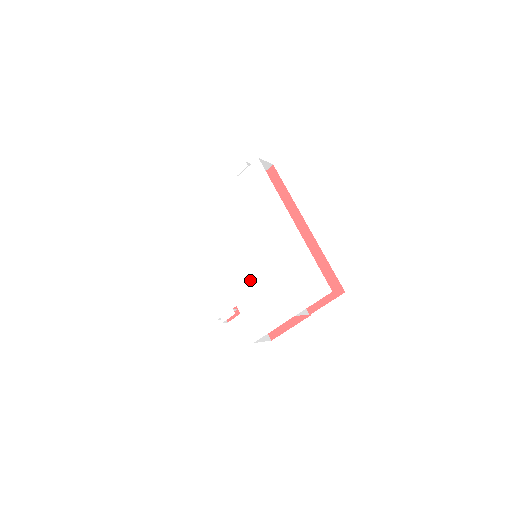
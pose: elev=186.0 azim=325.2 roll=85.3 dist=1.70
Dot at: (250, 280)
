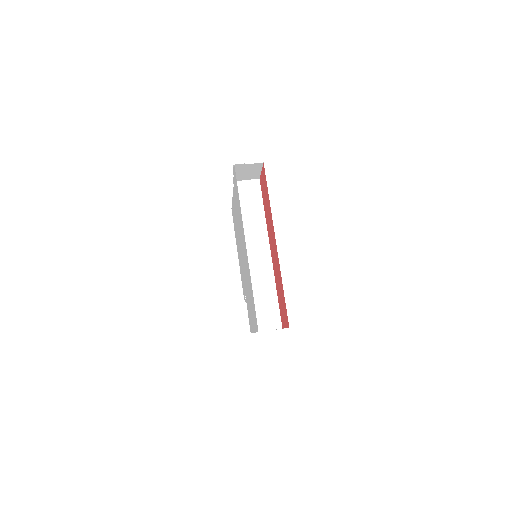
Dot at: (245, 281)
